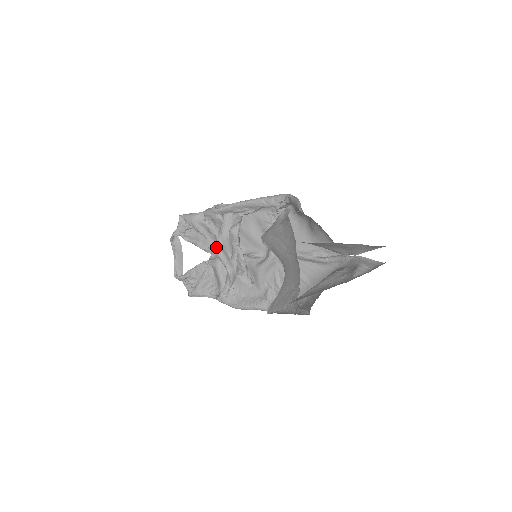
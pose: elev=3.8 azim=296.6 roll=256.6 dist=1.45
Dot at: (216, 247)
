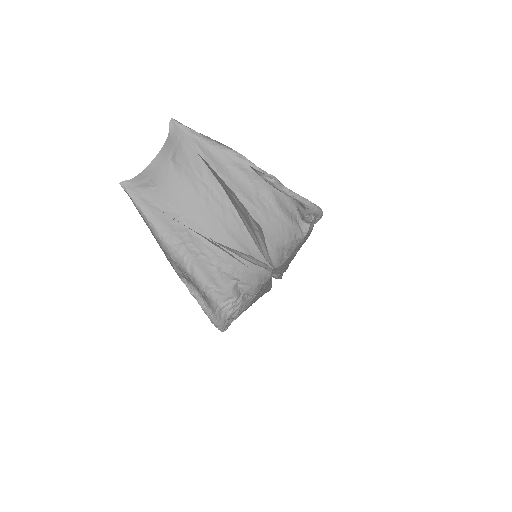
Dot at: occluded
